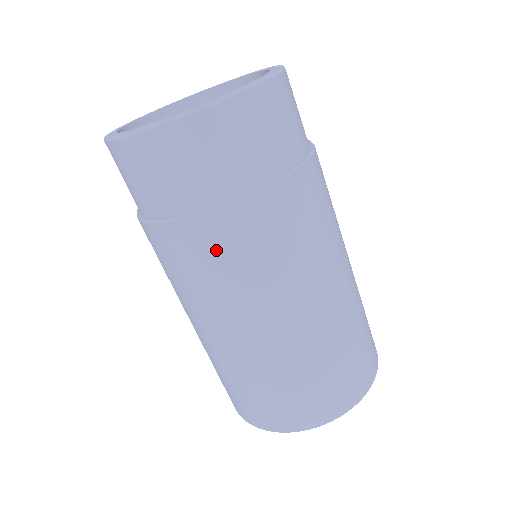
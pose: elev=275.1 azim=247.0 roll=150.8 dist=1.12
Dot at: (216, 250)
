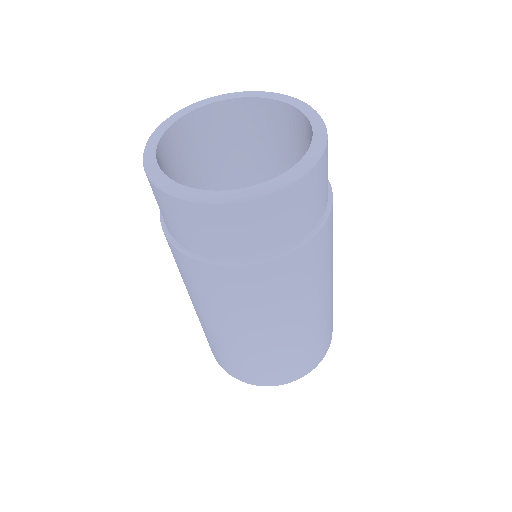
Dot at: (241, 288)
